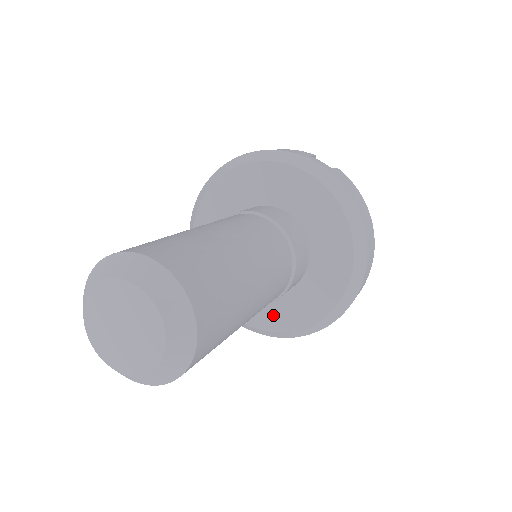
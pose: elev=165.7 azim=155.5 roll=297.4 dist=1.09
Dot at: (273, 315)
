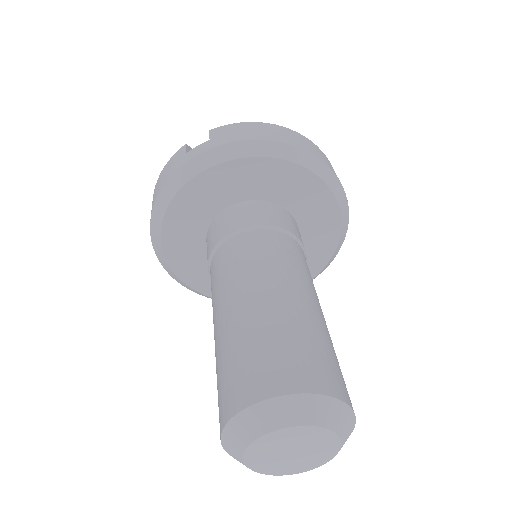
Dot at: (311, 260)
